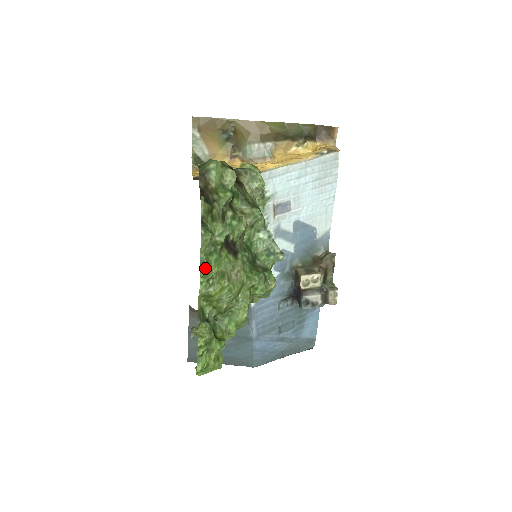
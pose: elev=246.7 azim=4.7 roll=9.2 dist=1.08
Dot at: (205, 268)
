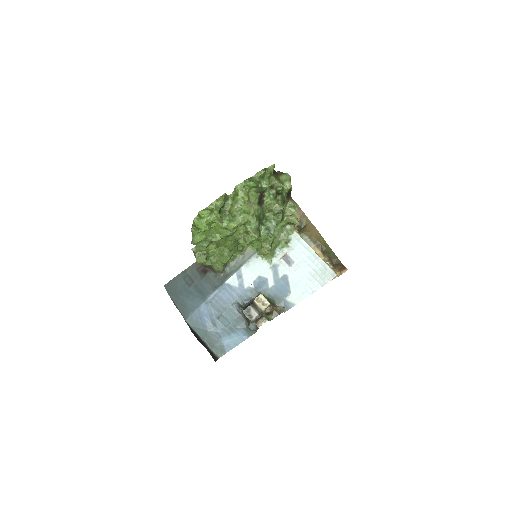
Dot at: (249, 180)
